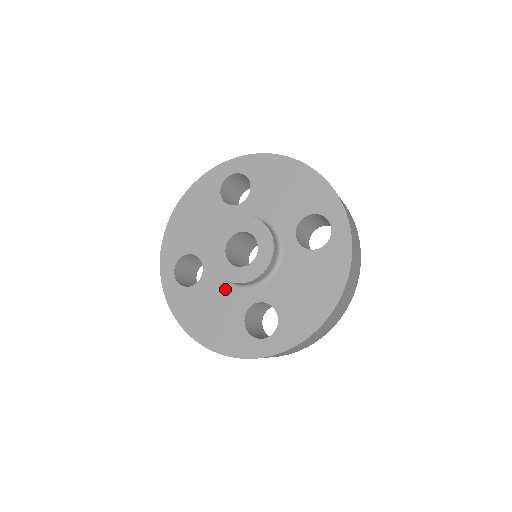
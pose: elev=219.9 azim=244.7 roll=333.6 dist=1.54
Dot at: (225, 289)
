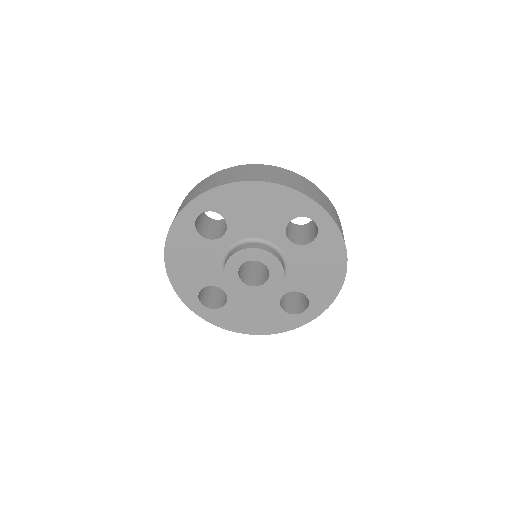
Dot at: occluded
